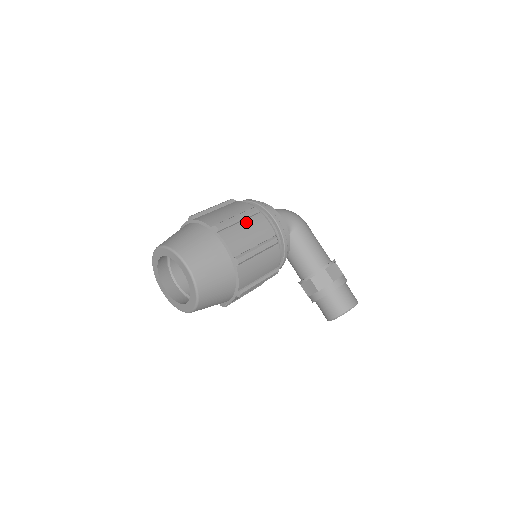
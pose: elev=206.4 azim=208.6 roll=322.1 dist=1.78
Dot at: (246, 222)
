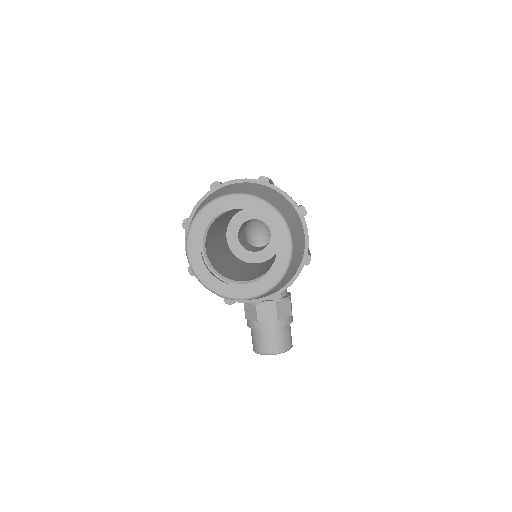
Dot at: occluded
